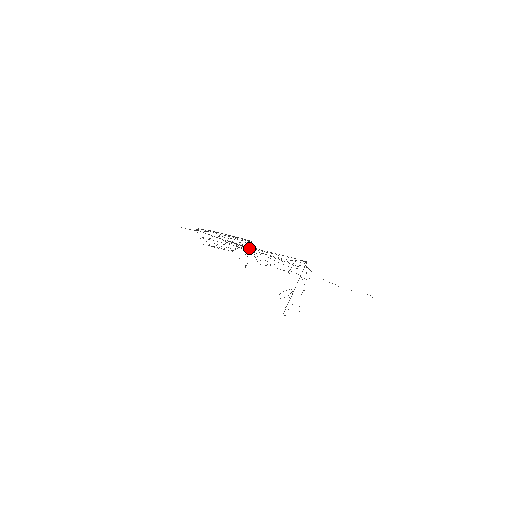
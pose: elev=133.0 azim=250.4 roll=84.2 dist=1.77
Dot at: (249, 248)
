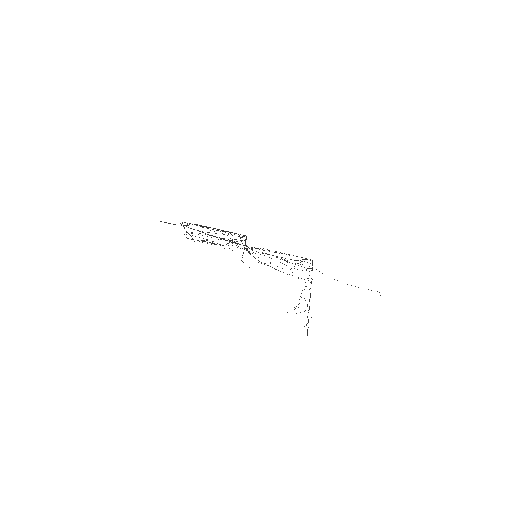
Dot at: occluded
